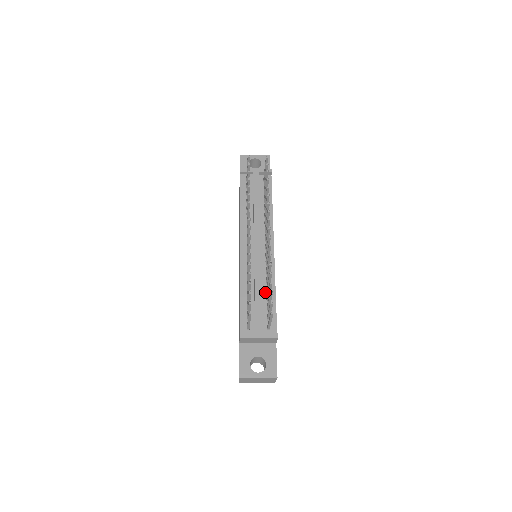
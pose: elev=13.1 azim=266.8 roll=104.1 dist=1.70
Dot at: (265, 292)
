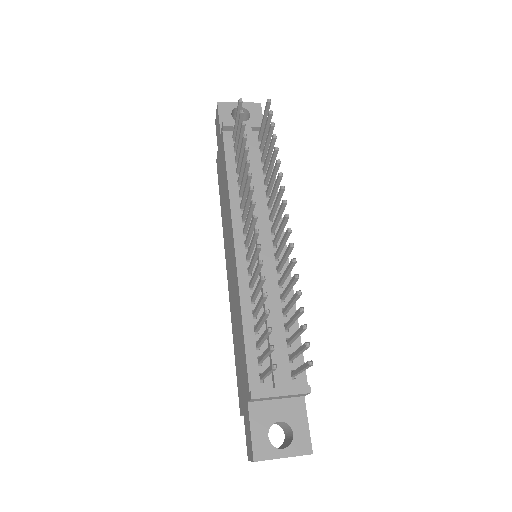
Dot at: (281, 316)
